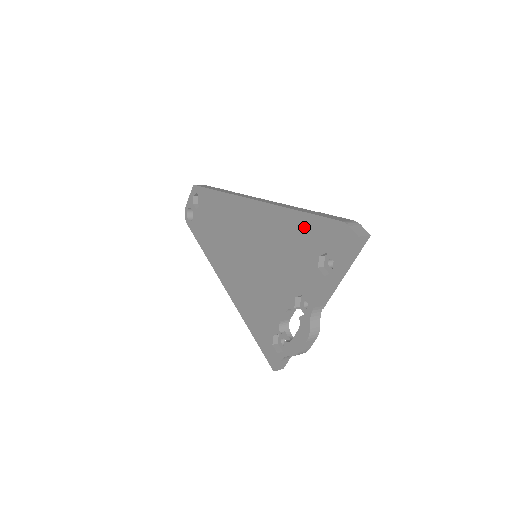
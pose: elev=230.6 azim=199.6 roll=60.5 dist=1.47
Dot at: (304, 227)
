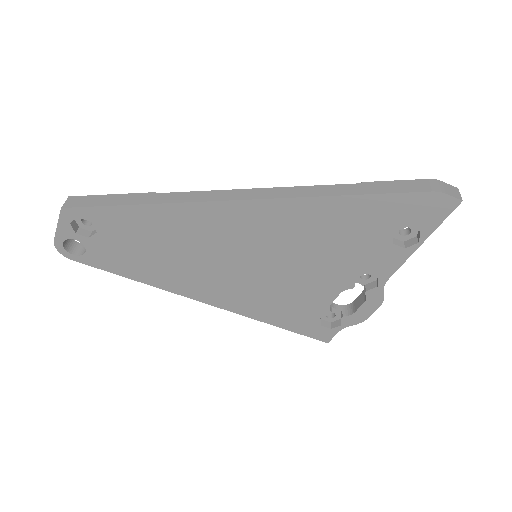
Dot at: (362, 211)
